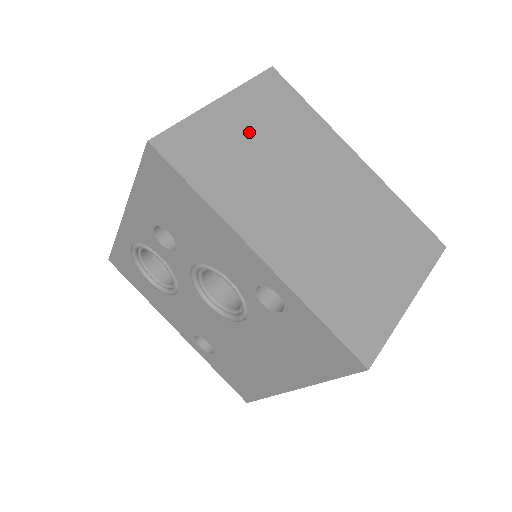
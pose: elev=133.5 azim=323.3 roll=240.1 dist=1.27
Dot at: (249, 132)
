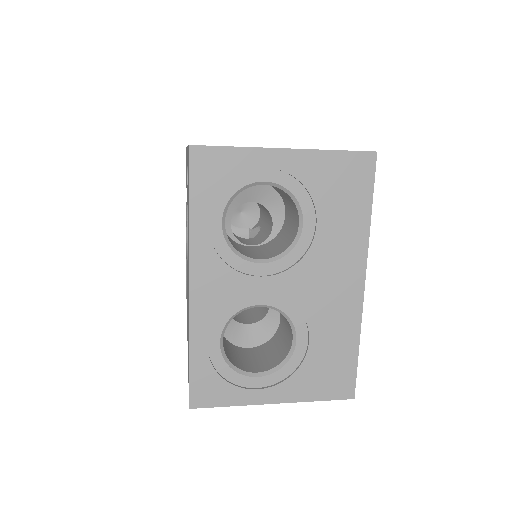
Dot at: occluded
